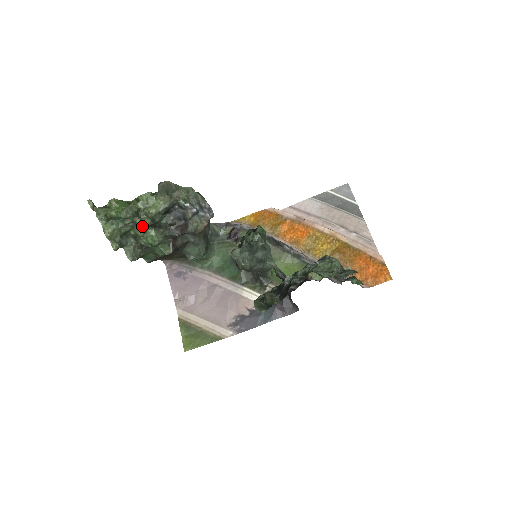
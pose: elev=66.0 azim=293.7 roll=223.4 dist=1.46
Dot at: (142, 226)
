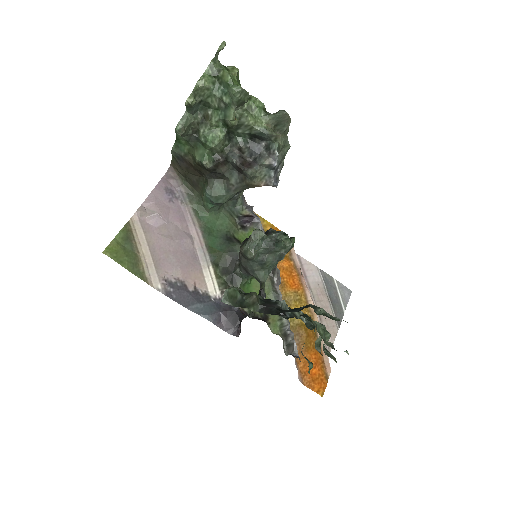
Dot at: (227, 118)
